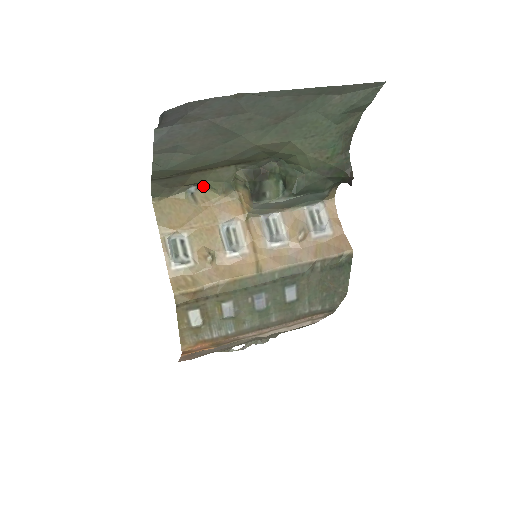
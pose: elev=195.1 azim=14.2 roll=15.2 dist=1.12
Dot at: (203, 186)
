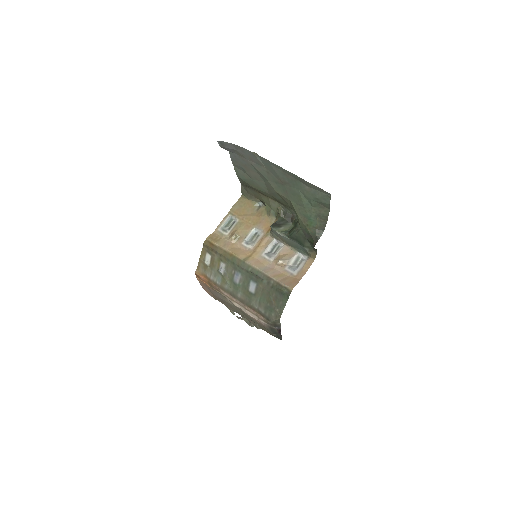
Dot at: occluded
